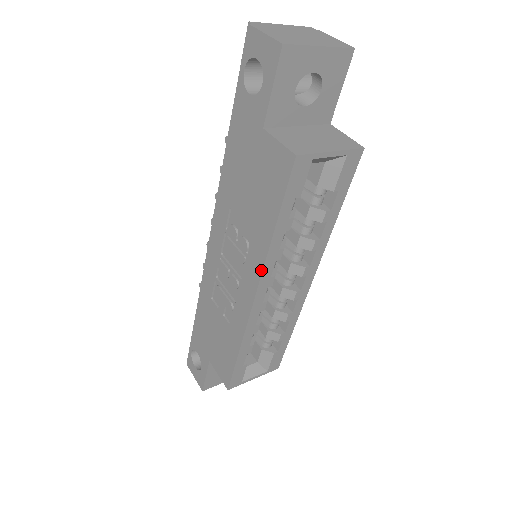
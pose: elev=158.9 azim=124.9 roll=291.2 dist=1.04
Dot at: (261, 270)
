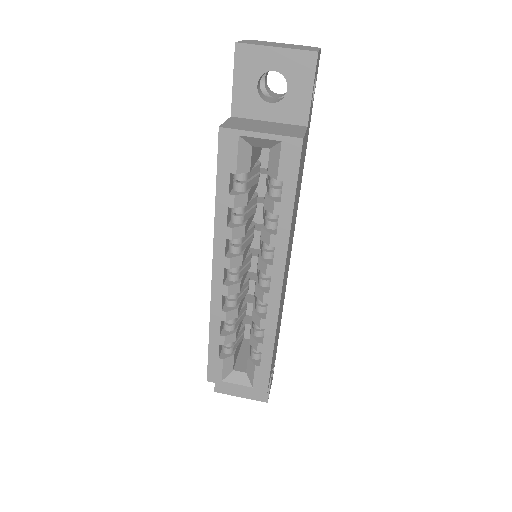
Dot at: (213, 244)
